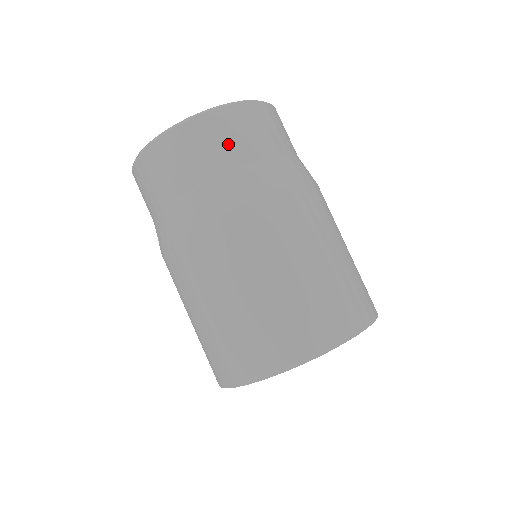
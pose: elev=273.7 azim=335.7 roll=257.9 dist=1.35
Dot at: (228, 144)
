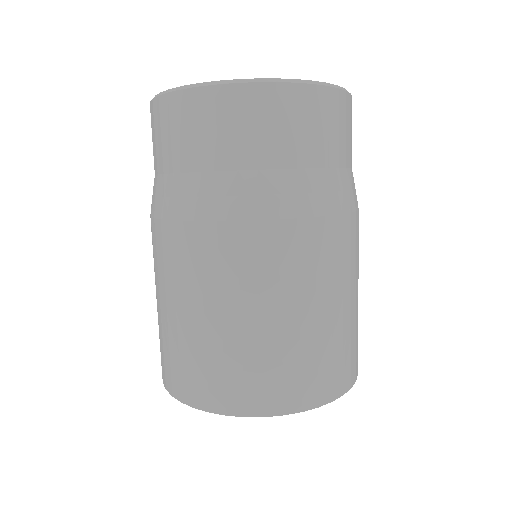
Dot at: (246, 136)
